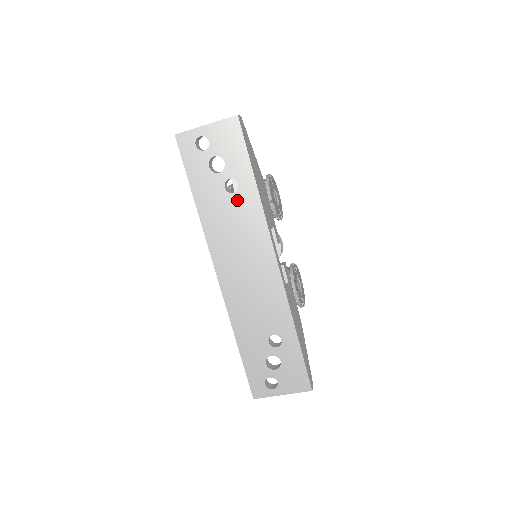
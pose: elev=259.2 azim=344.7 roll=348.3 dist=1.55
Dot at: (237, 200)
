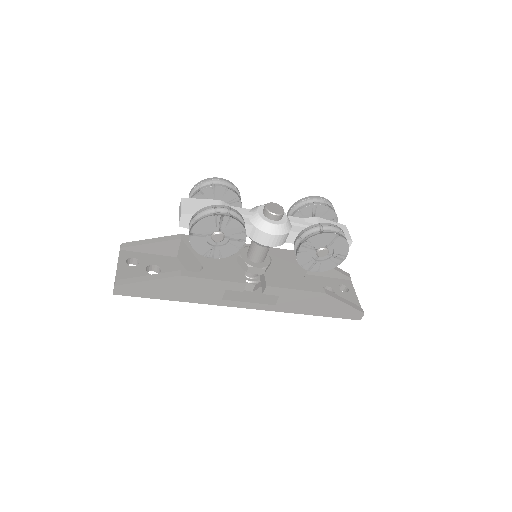
Dot at: occluded
